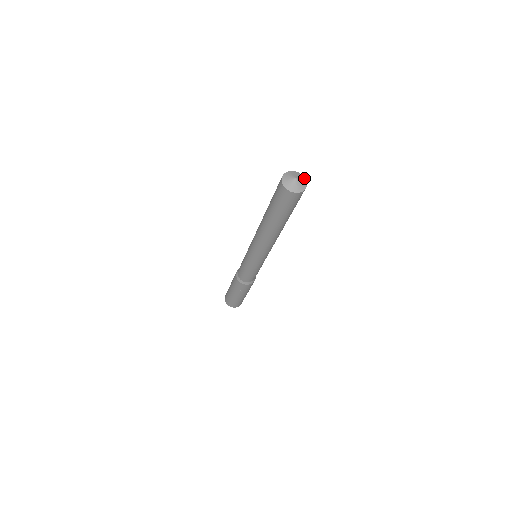
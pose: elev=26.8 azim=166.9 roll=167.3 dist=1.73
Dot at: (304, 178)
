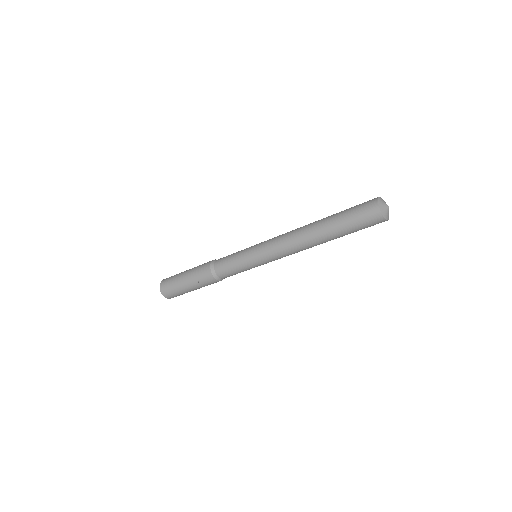
Dot at: occluded
